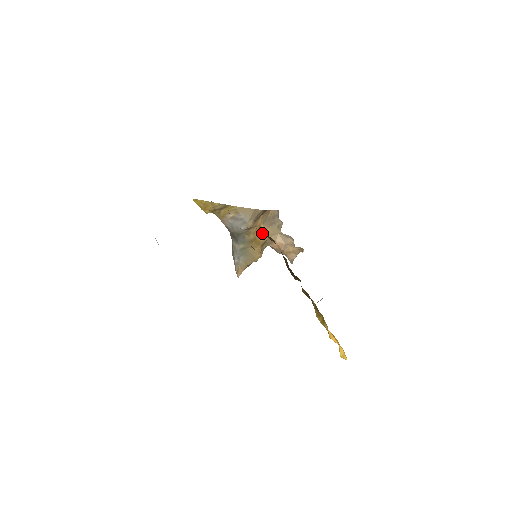
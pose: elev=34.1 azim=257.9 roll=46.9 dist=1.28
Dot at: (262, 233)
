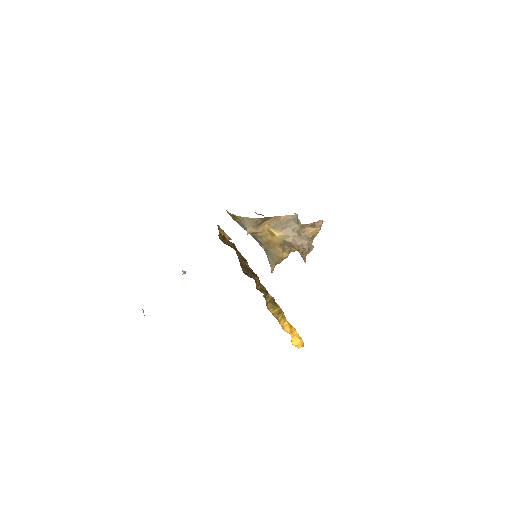
Dot at: (276, 236)
